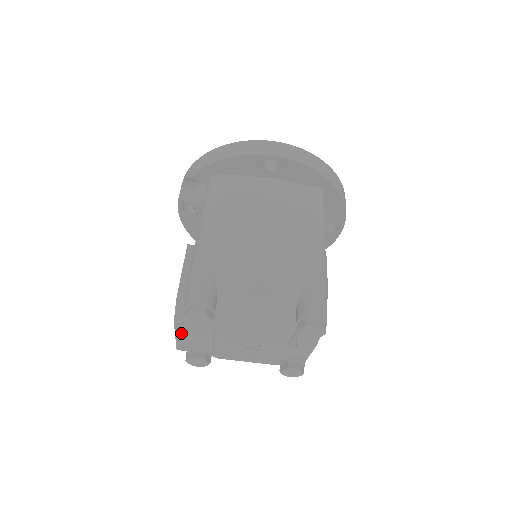
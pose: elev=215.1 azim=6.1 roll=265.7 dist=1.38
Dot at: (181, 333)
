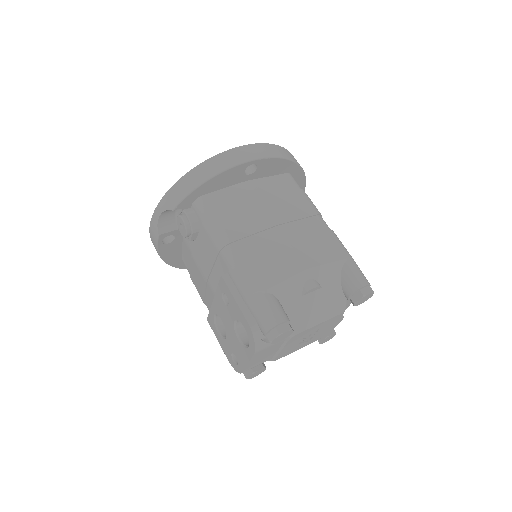
Dot at: (256, 357)
